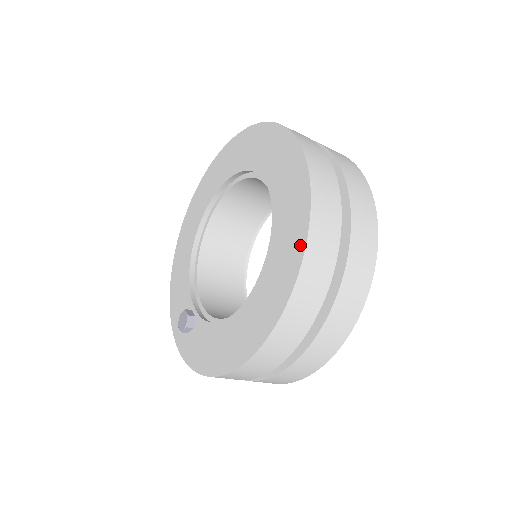
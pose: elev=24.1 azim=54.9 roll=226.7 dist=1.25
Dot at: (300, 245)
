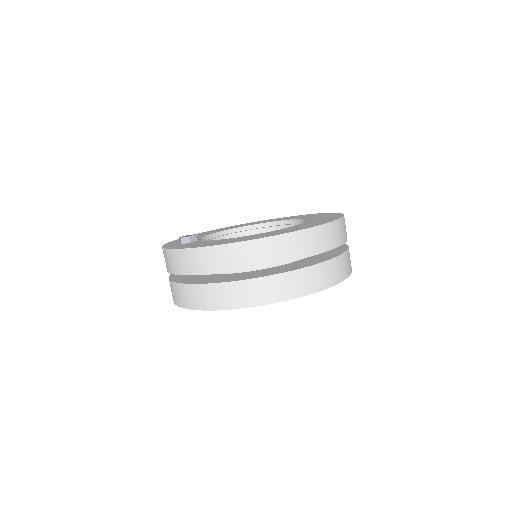
Dot at: (320, 224)
